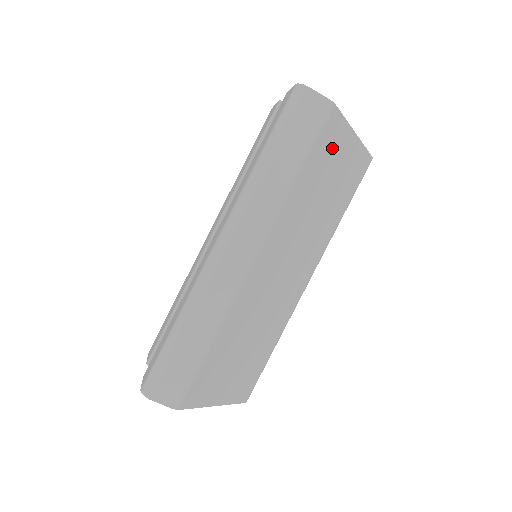
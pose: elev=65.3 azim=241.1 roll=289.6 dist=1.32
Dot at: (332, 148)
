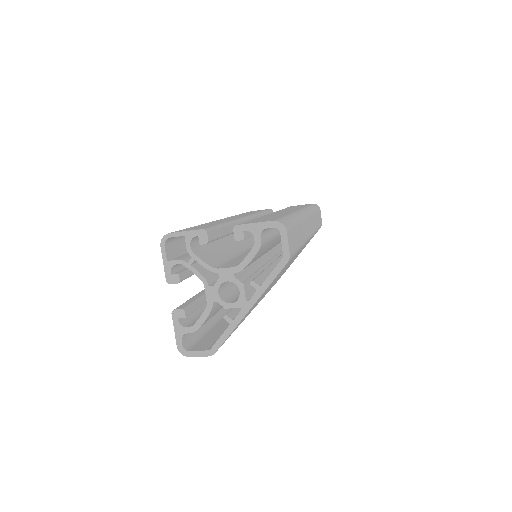
Dot at: occluded
